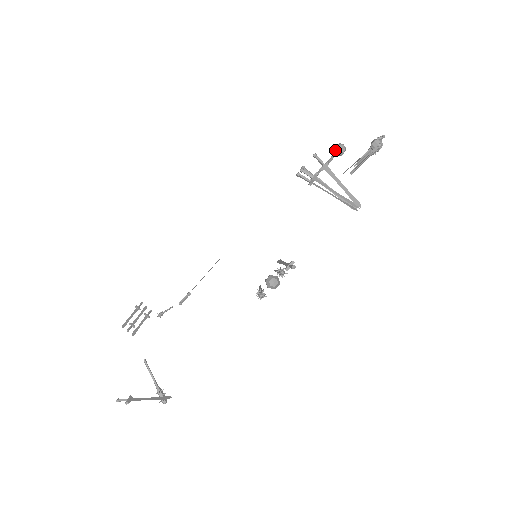
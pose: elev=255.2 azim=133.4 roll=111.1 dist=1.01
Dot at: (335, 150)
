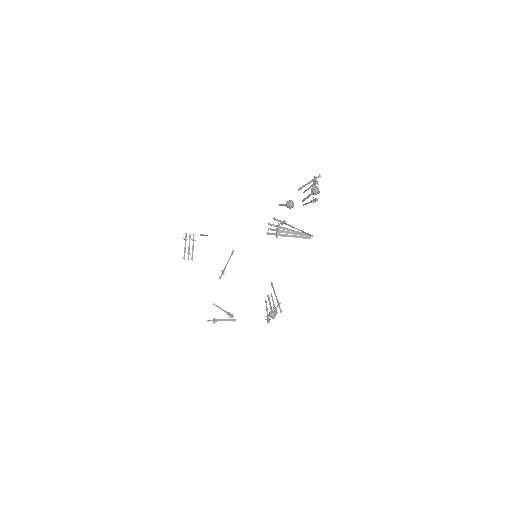
Dot at: (287, 207)
